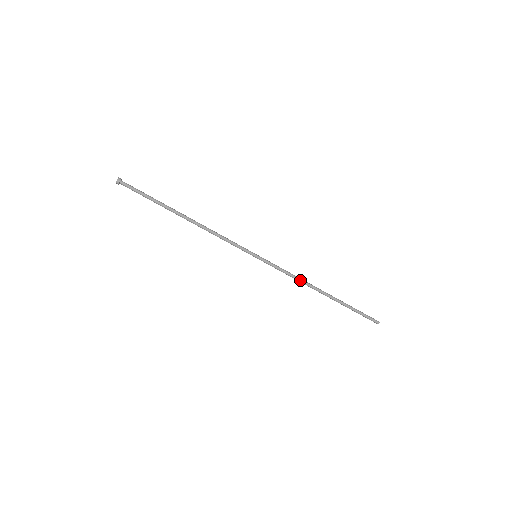
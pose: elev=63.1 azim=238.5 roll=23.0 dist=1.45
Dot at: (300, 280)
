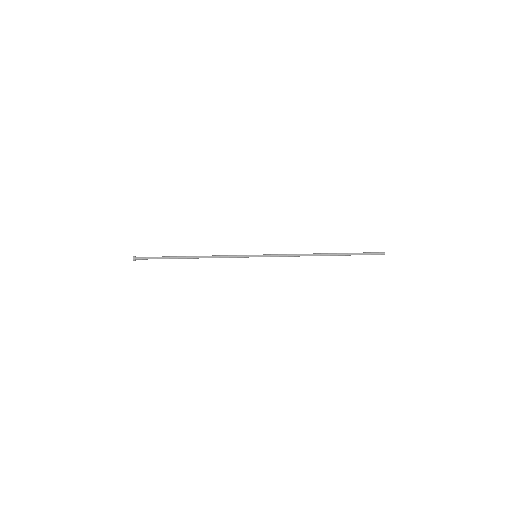
Dot at: (299, 255)
